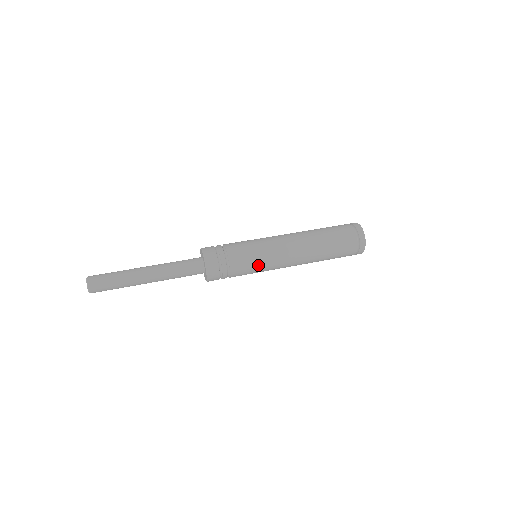
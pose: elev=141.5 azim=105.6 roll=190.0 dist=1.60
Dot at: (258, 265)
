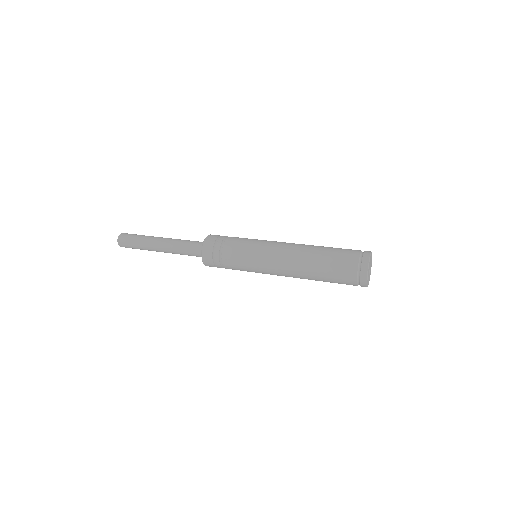
Dot at: (249, 269)
